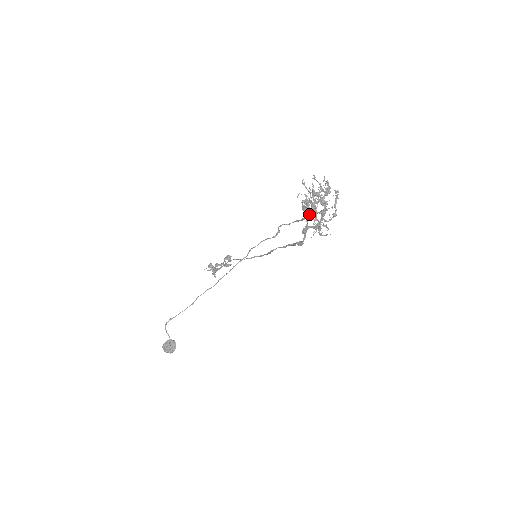
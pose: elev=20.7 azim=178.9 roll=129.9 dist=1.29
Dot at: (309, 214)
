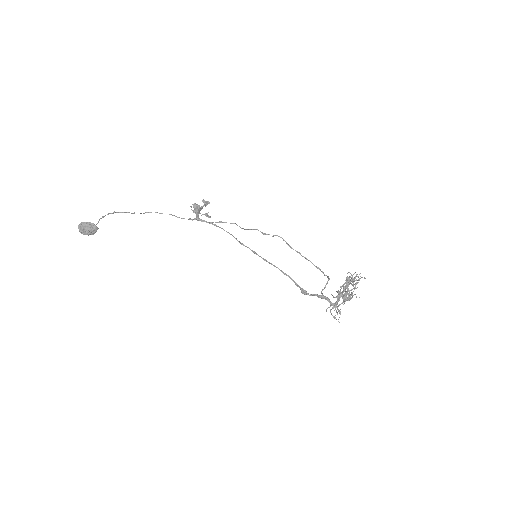
Dot at: occluded
